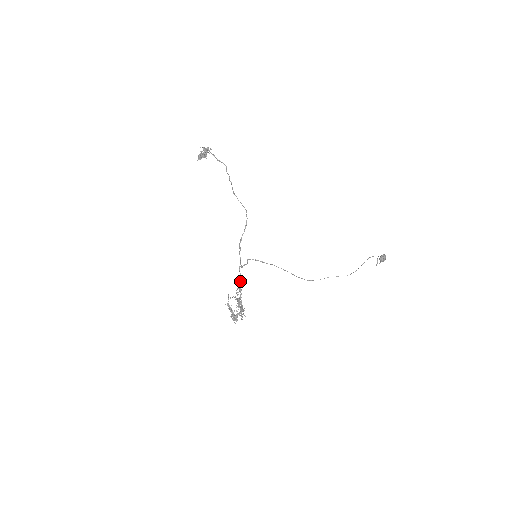
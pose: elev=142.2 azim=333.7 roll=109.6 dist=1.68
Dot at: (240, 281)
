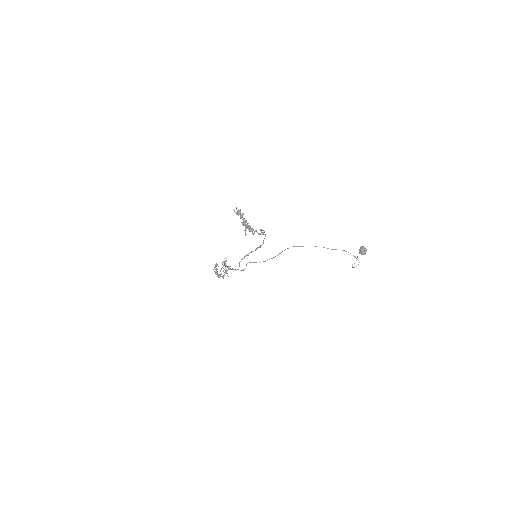
Dot at: (233, 269)
